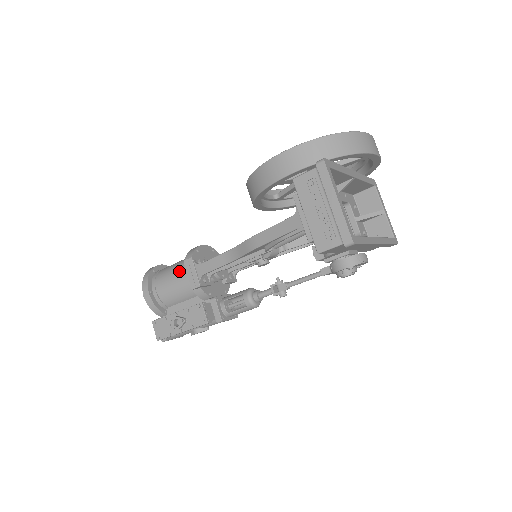
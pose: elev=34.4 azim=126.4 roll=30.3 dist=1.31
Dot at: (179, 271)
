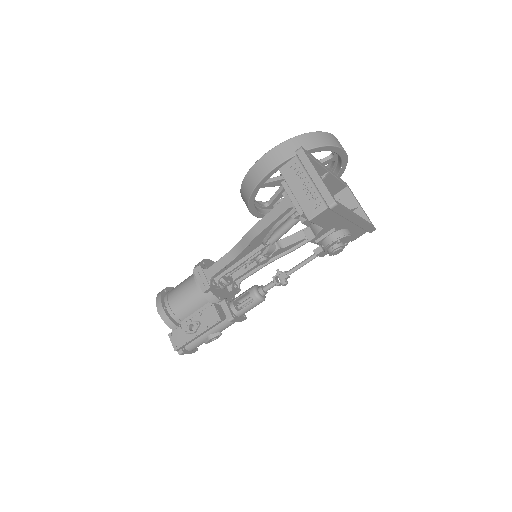
Dot at: (189, 283)
